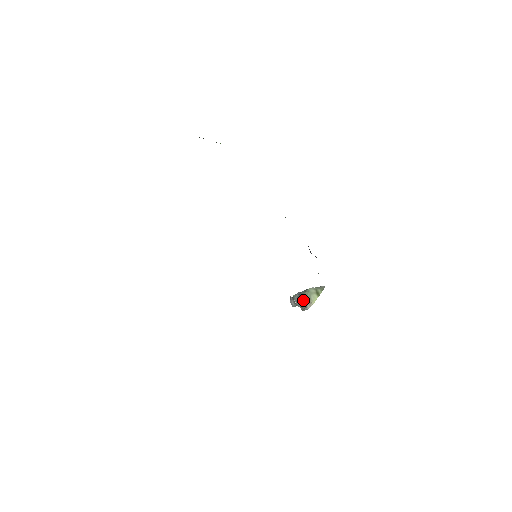
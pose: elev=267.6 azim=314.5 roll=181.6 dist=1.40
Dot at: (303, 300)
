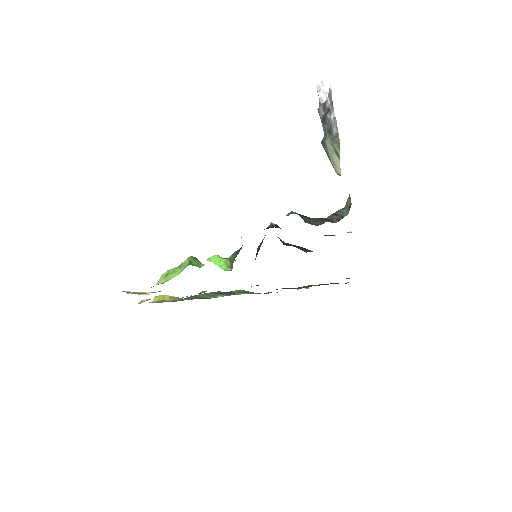
Dot at: occluded
